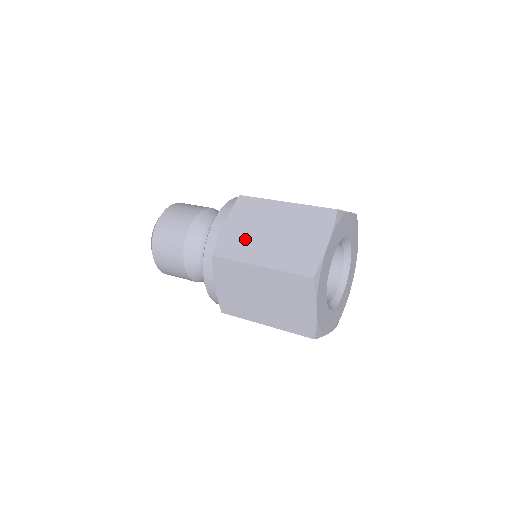
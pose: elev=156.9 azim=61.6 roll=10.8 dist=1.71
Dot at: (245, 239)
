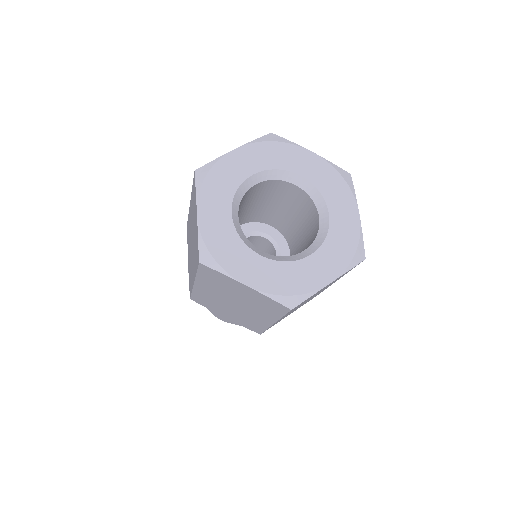
Dot at: occluded
